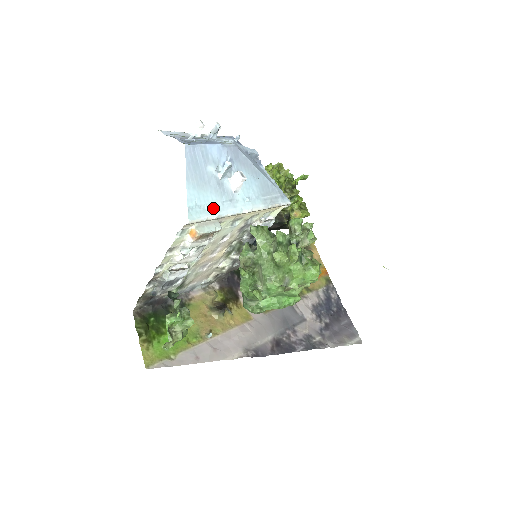
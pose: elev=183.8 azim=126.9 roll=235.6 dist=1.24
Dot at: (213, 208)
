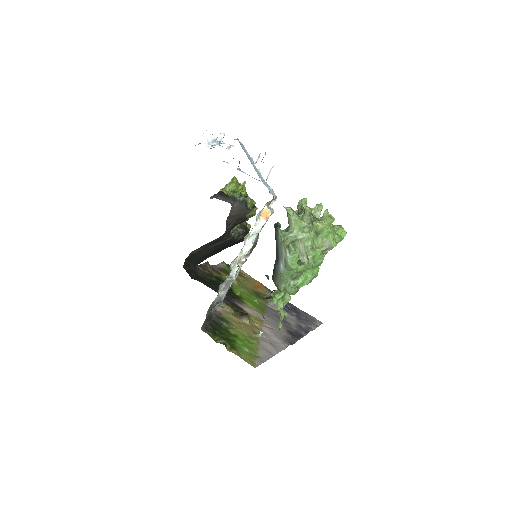
Dot at: occluded
